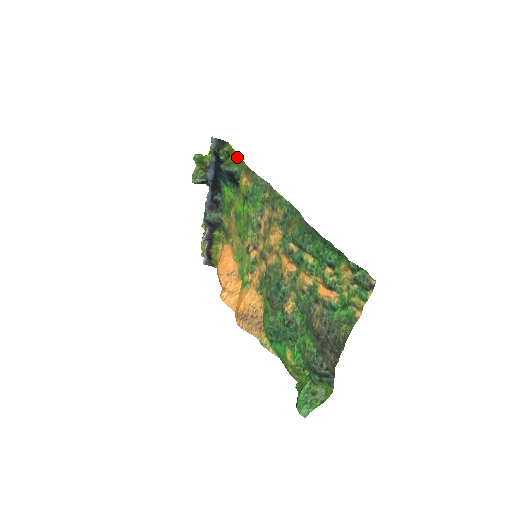
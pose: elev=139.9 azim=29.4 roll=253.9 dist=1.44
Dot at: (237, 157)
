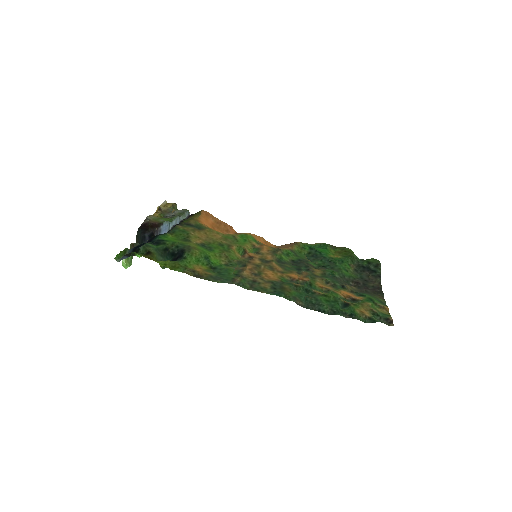
Dot at: (169, 268)
